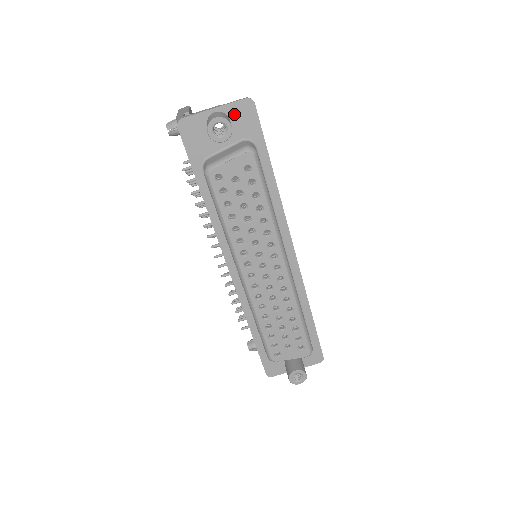
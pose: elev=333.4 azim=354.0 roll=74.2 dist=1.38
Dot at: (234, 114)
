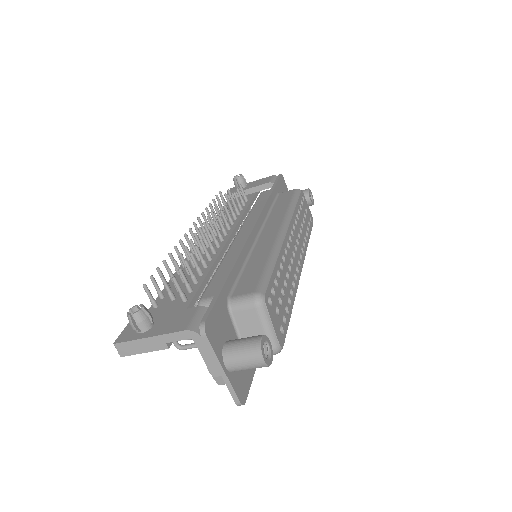
Dot at: occluded
